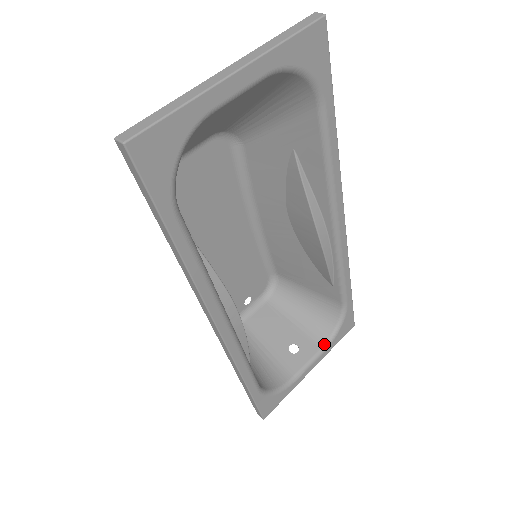
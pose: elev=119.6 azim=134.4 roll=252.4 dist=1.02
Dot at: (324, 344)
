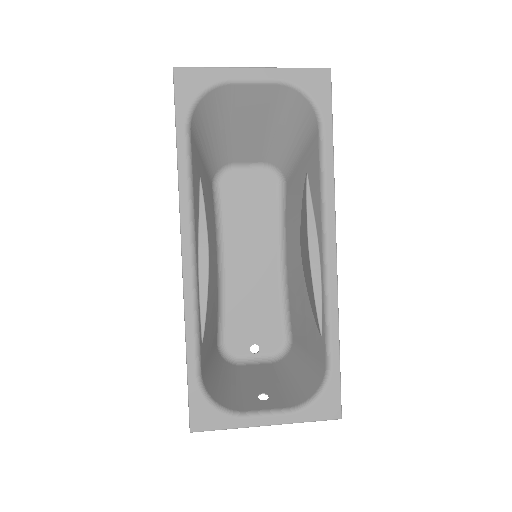
Dot at: (294, 406)
